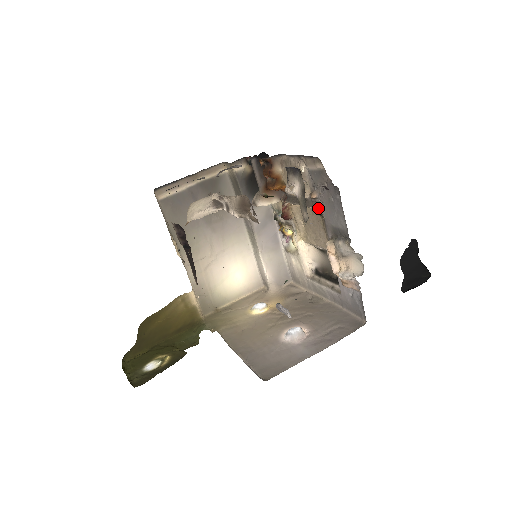
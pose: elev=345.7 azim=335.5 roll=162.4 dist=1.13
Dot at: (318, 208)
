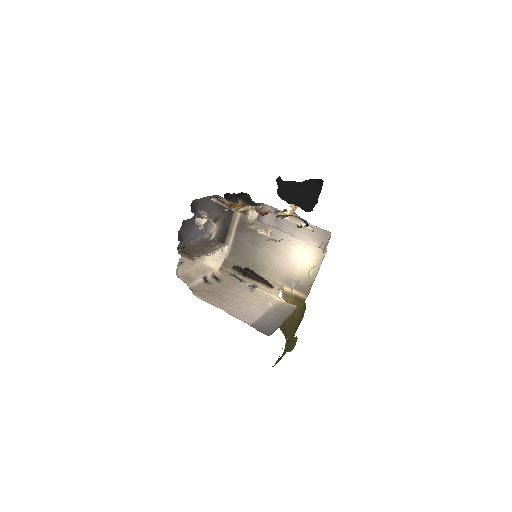
Dot at: (234, 212)
